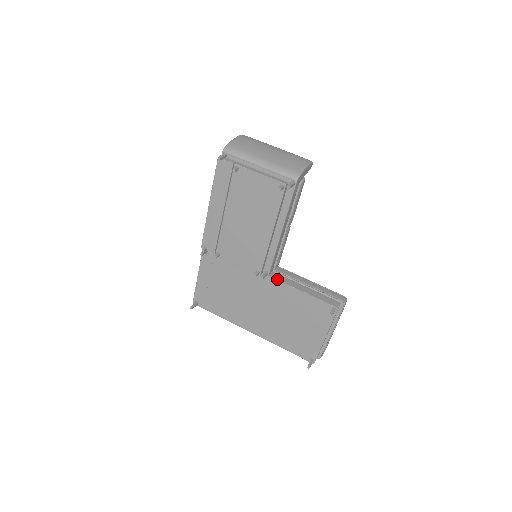
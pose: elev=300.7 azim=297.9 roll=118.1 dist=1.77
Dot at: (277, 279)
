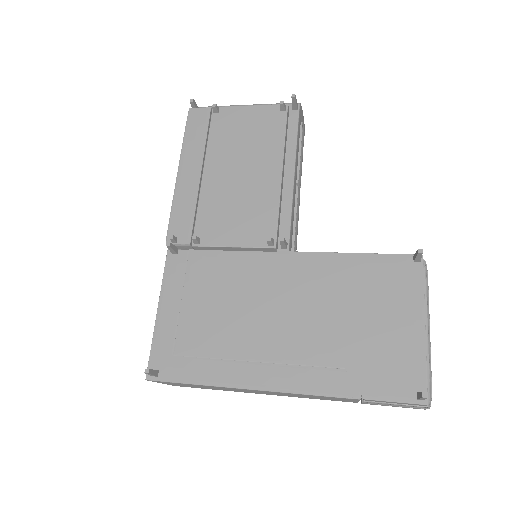
Dot at: occluded
